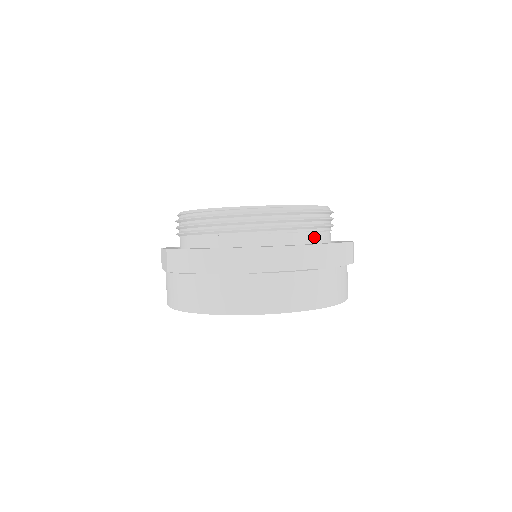
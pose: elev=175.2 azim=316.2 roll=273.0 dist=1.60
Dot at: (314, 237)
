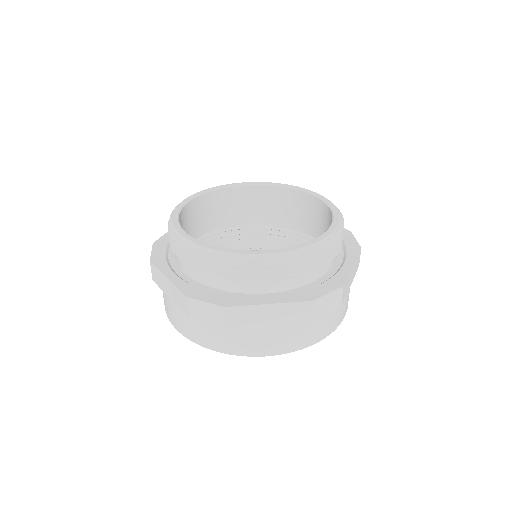
Dot at: (264, 285)
